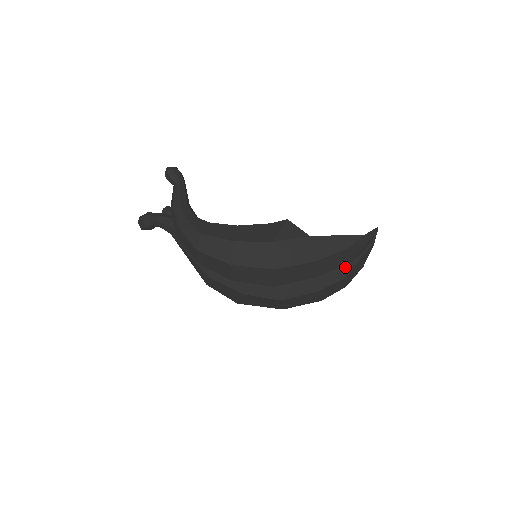
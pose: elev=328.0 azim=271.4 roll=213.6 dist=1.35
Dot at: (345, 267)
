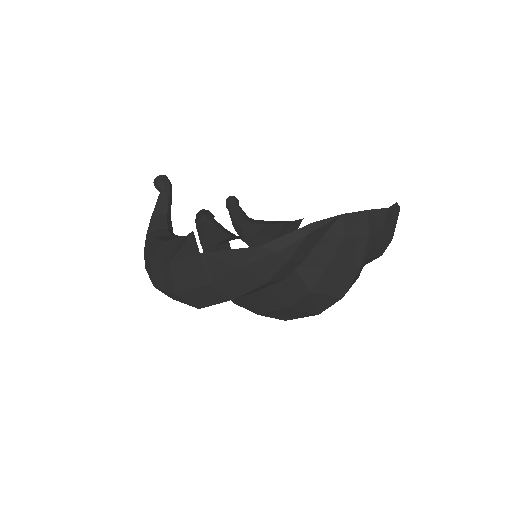
Dot at: (306, 277)
